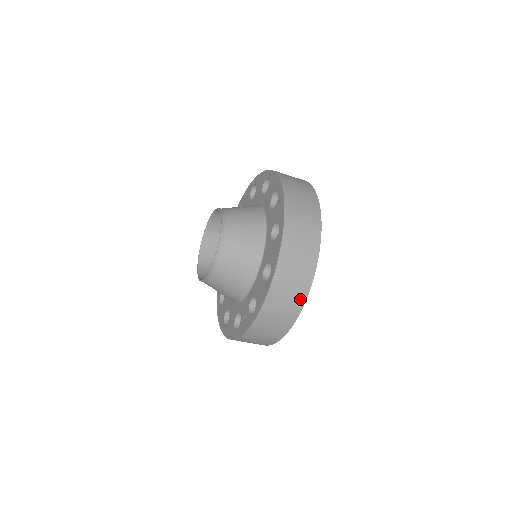
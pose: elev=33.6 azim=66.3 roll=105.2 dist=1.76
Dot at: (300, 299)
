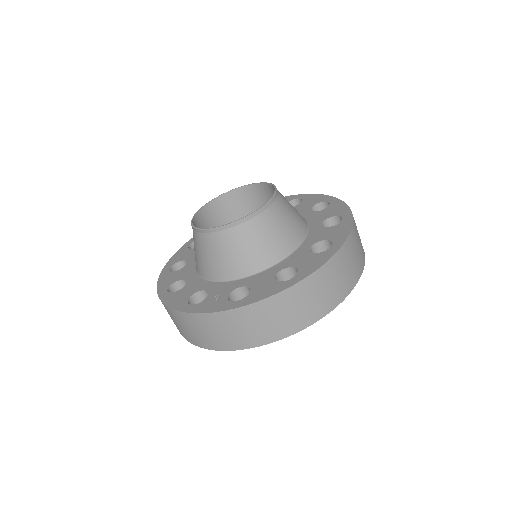
Dot at: (294, 326)
